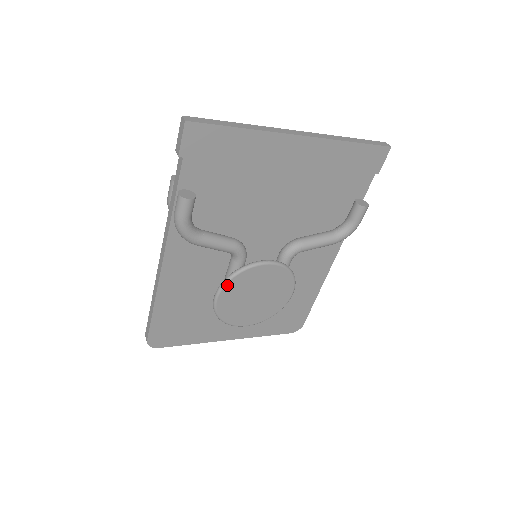
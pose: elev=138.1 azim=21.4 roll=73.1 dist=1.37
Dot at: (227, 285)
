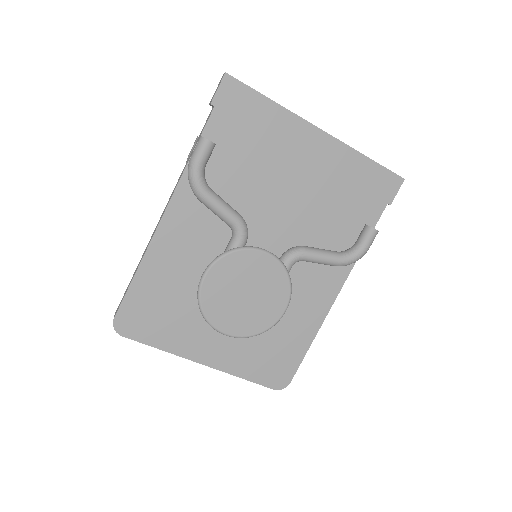
Dot at: (219, 261)
